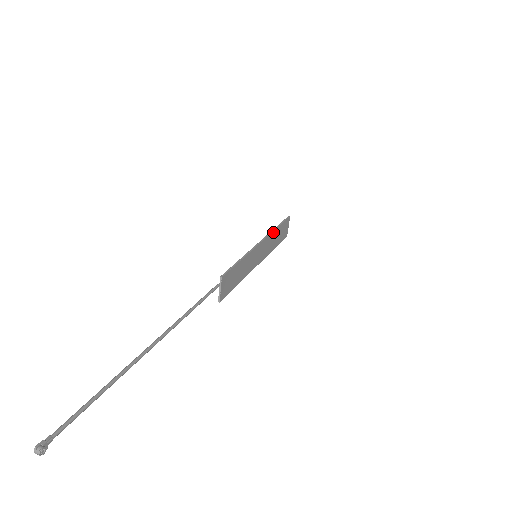
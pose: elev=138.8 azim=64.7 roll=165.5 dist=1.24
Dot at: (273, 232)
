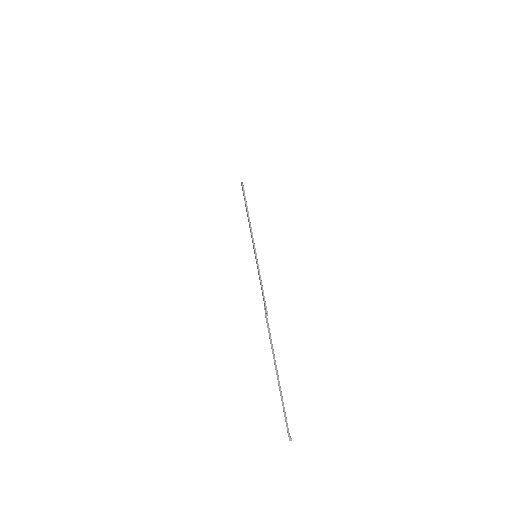
Dot at: occluded
